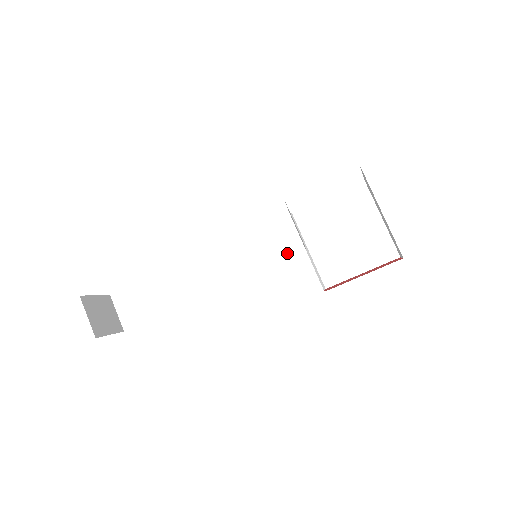
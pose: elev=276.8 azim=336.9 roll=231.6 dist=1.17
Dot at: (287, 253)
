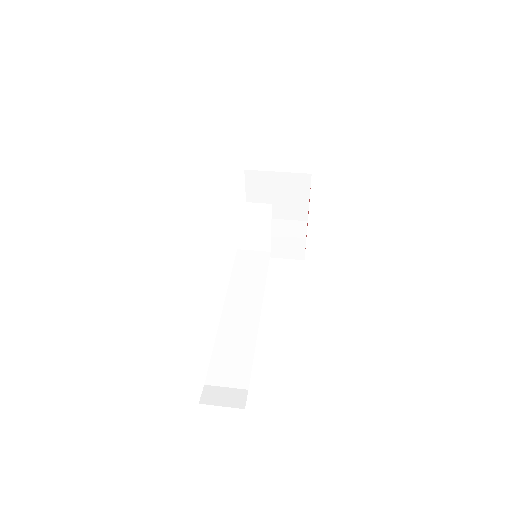
Dot at: (264, 262)
